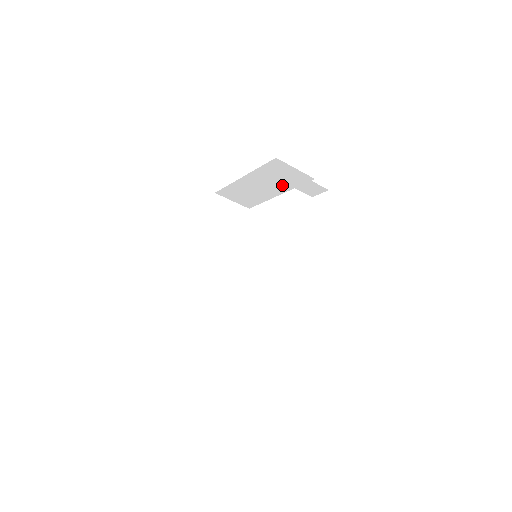
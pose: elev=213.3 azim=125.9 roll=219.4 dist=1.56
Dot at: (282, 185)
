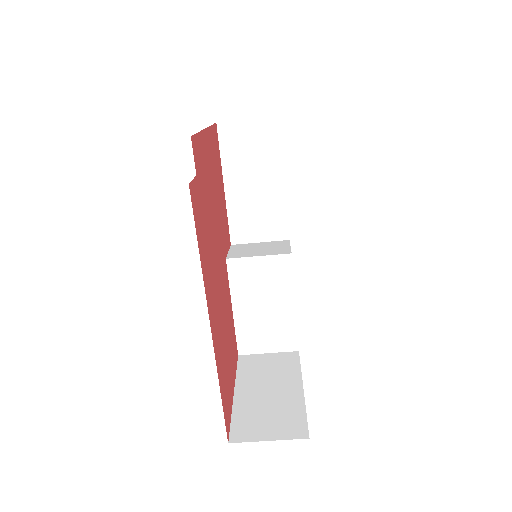
Dot at: occluded
